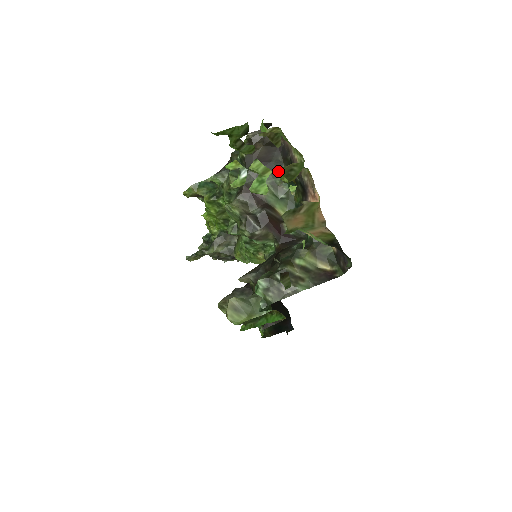
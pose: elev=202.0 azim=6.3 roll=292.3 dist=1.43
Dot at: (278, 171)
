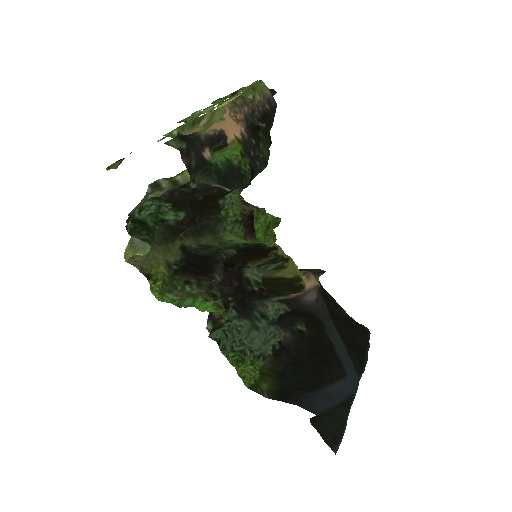
Dot at: (219, 103)
